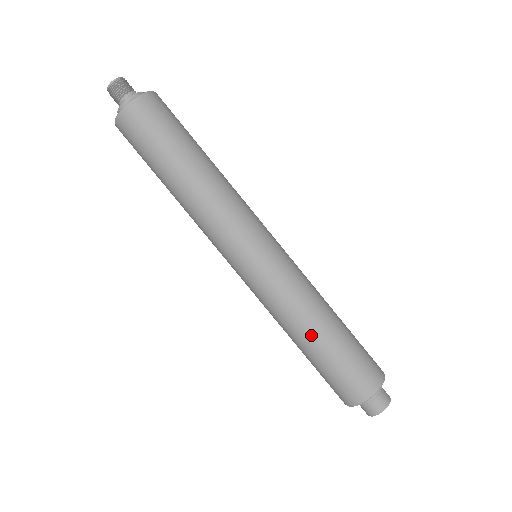
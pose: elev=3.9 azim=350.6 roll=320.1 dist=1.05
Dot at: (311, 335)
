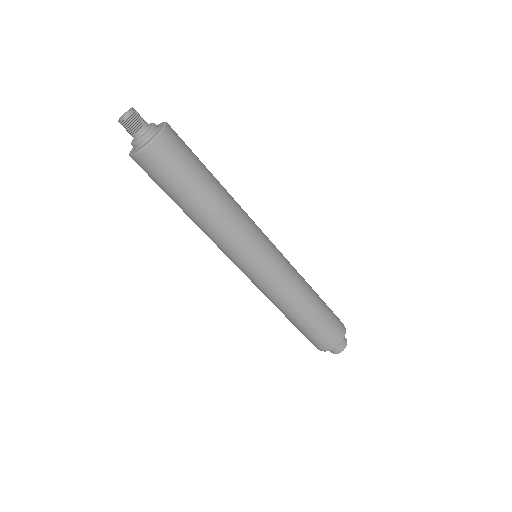
Dot at: (299, 314)
